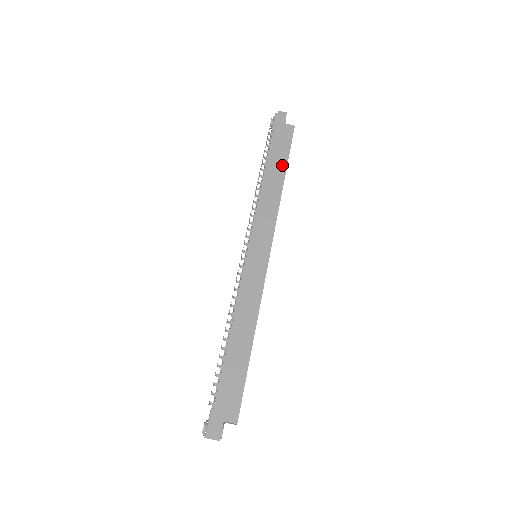
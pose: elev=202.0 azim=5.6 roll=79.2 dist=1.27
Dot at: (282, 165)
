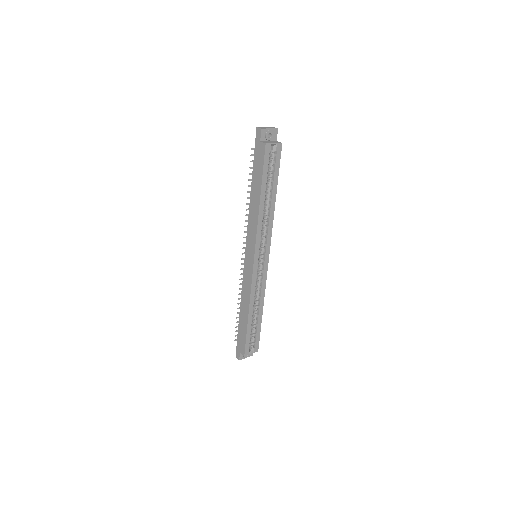
Dot at: (259, 186)
